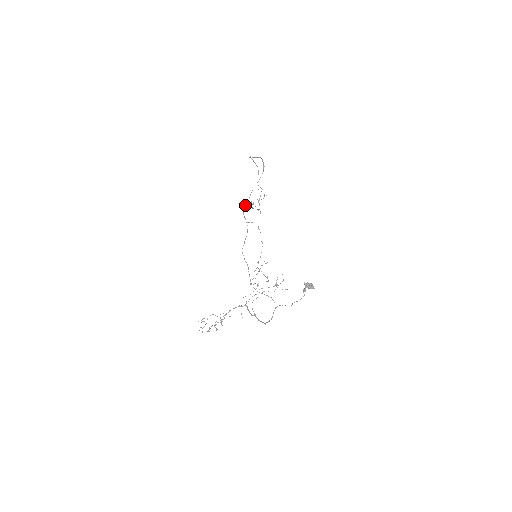
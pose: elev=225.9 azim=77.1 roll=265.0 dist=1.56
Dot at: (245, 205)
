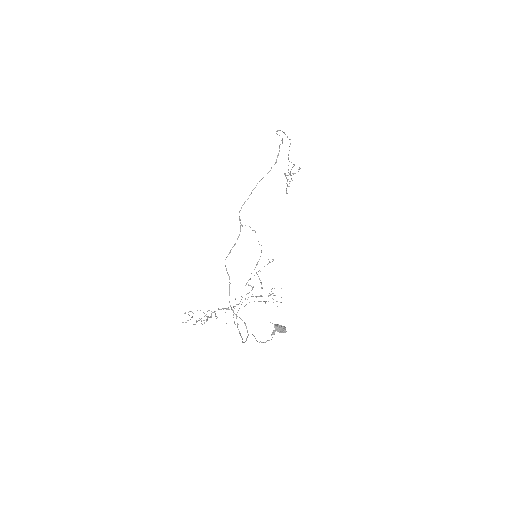
Dot at: (243, 204)
